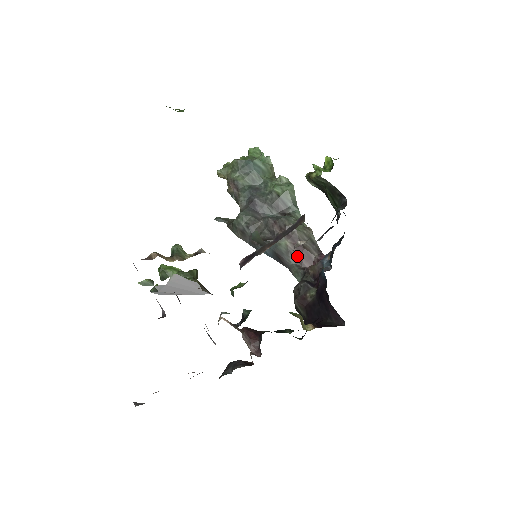
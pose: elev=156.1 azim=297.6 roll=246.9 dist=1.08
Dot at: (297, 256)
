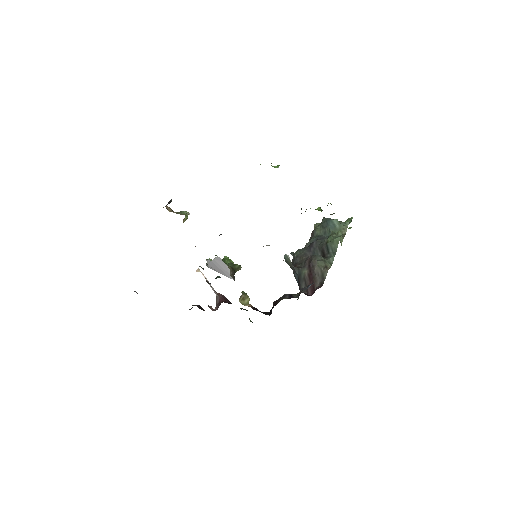
Dot at: (307, 283)
